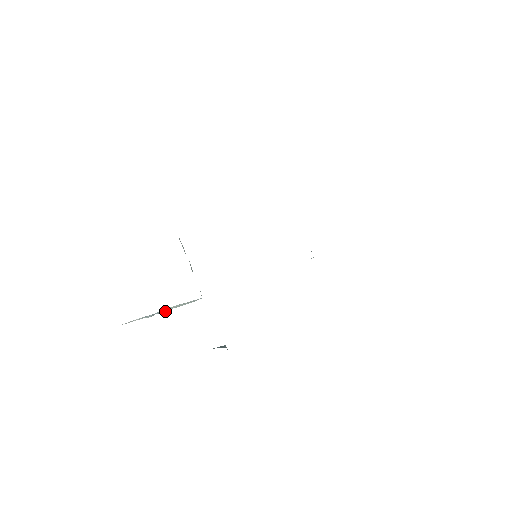
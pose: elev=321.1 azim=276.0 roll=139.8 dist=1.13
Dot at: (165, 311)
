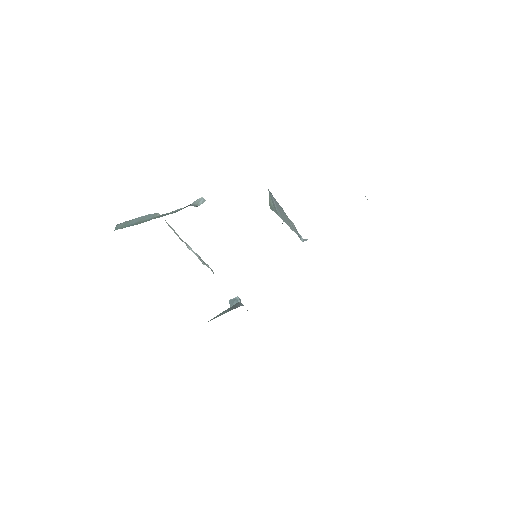
Dot at: occluded
